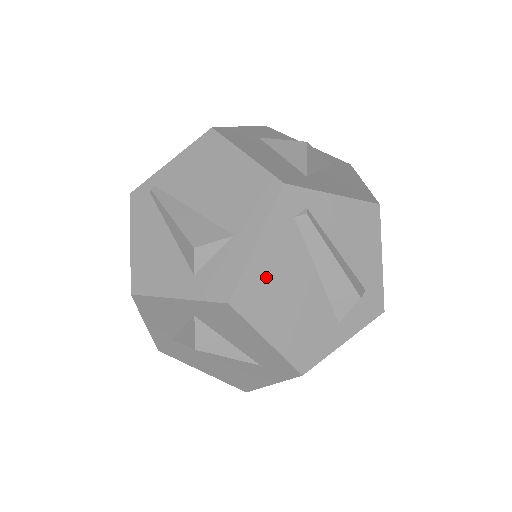
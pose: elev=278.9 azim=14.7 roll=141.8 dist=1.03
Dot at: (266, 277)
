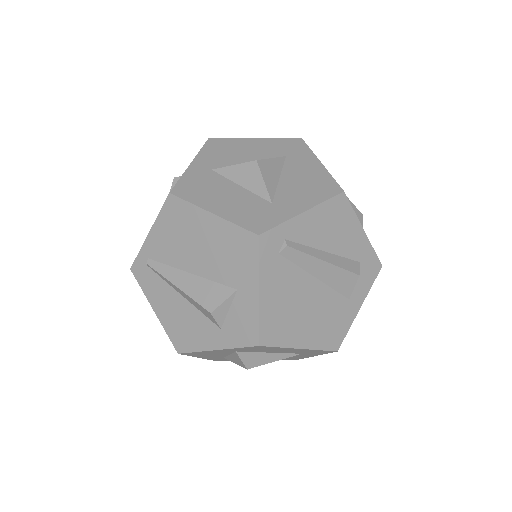
Dot at: (278, 309)
